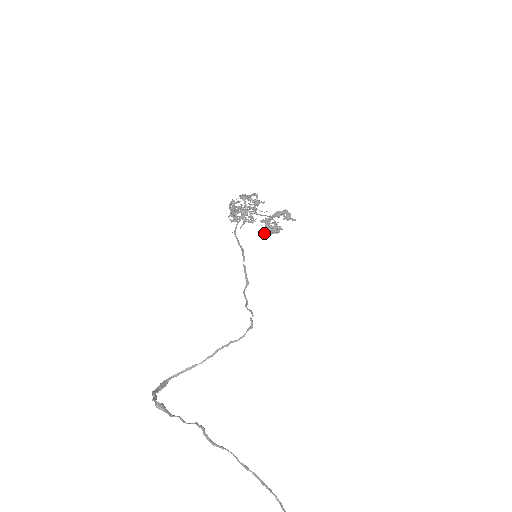
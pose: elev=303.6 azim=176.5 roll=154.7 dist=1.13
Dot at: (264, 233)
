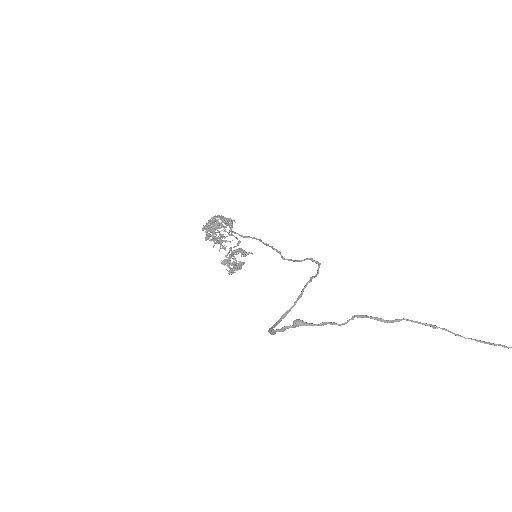
Dot at: (229, 271)
